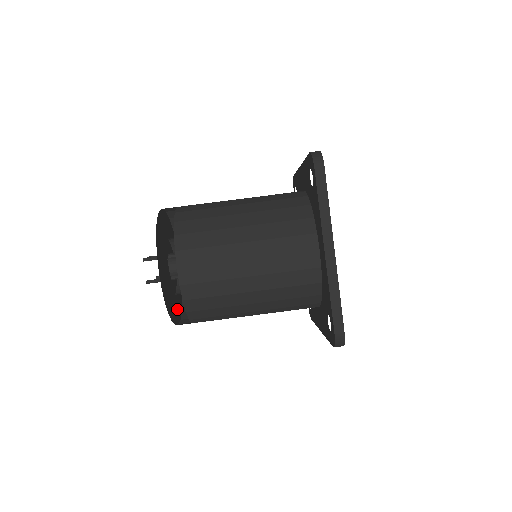
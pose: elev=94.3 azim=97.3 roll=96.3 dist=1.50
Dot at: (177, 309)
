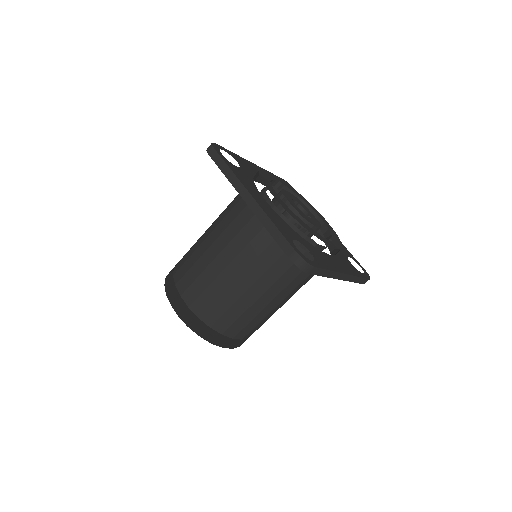
Dot at: (229, 338)
